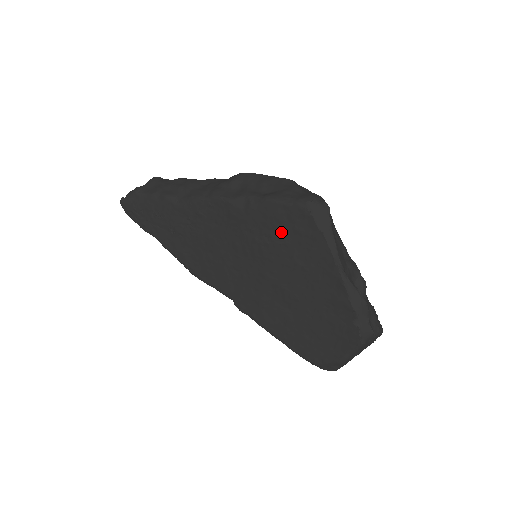
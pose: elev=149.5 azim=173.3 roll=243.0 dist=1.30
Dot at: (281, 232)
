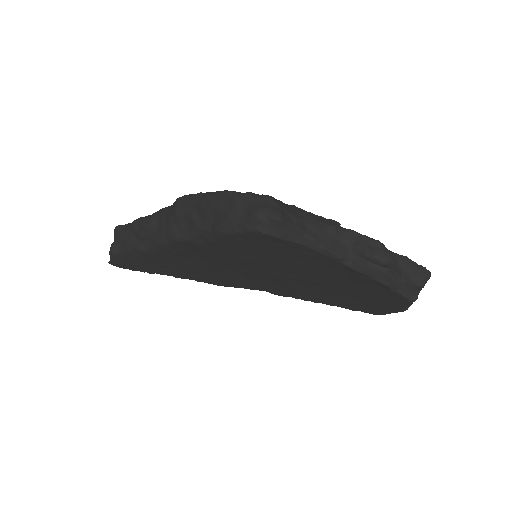
Dot at: (257, 250)
